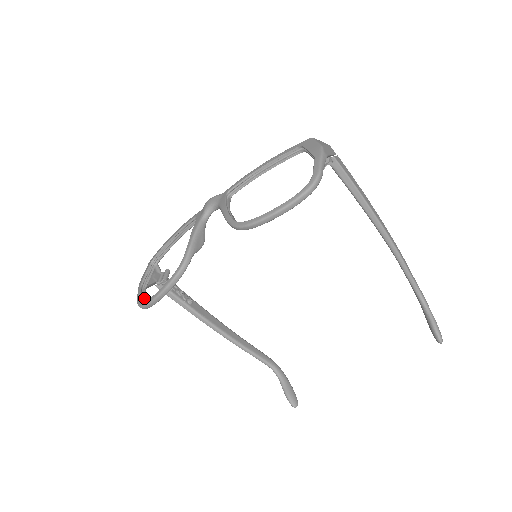
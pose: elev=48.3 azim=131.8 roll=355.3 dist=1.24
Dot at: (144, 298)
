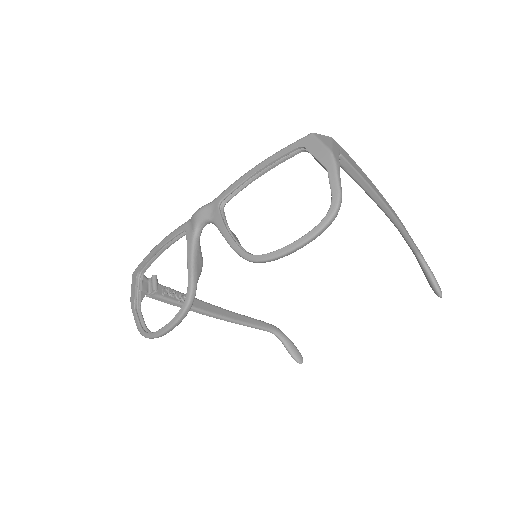
Dot at: (144, 323)
